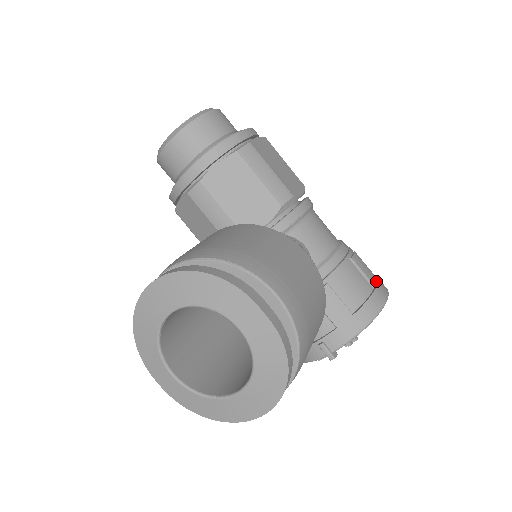
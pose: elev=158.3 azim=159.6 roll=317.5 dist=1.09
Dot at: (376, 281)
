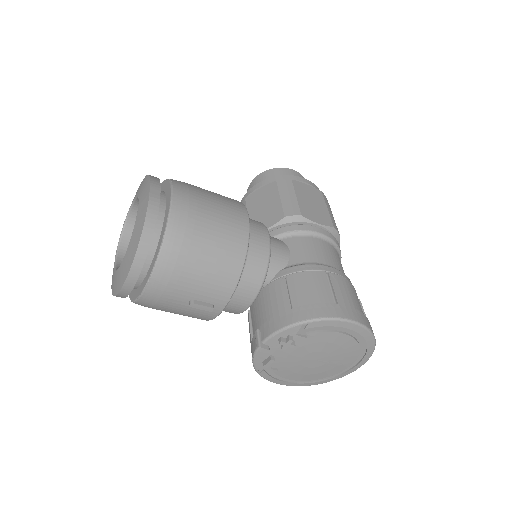
Dot at: (346, 303)
